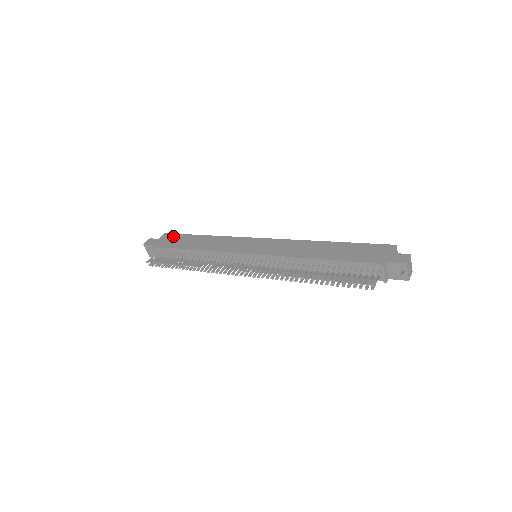
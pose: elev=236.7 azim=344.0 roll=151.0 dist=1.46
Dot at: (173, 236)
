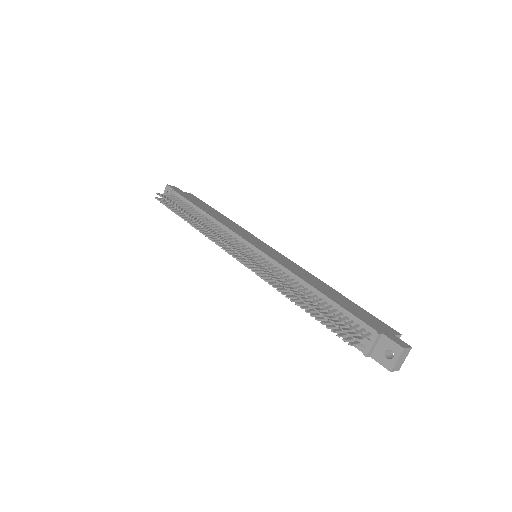
Dot at: (197, 198)
